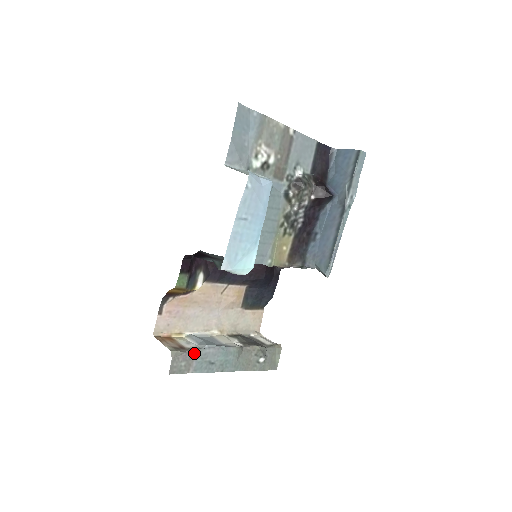
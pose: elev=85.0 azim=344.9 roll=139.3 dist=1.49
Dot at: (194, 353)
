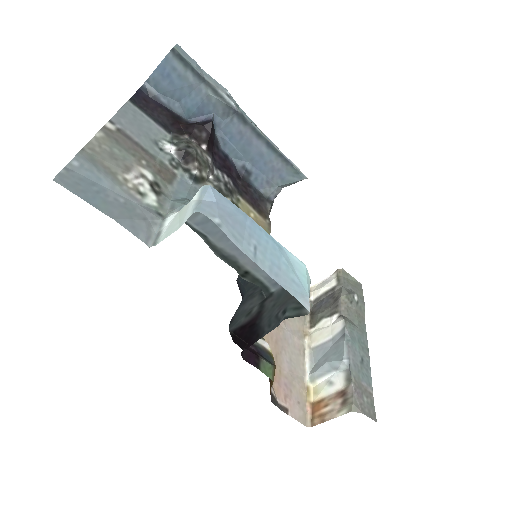
Dot at: (354, 381)
